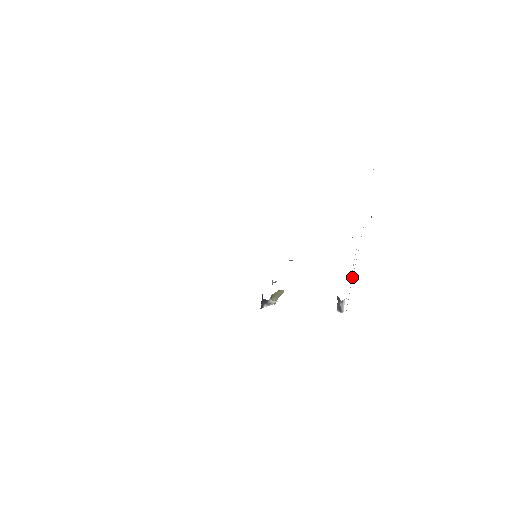
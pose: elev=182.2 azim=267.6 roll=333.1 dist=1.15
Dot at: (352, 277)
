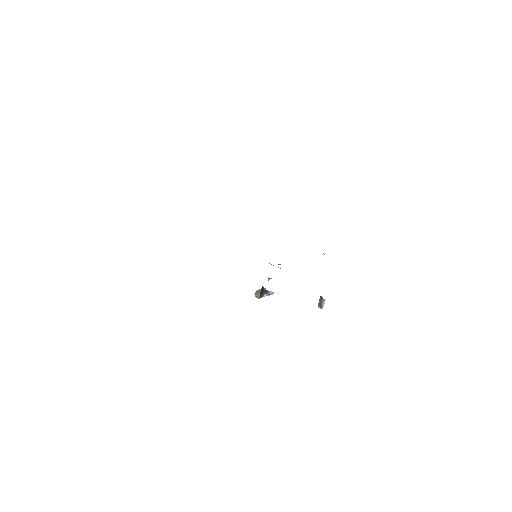
Dot at: occluded
